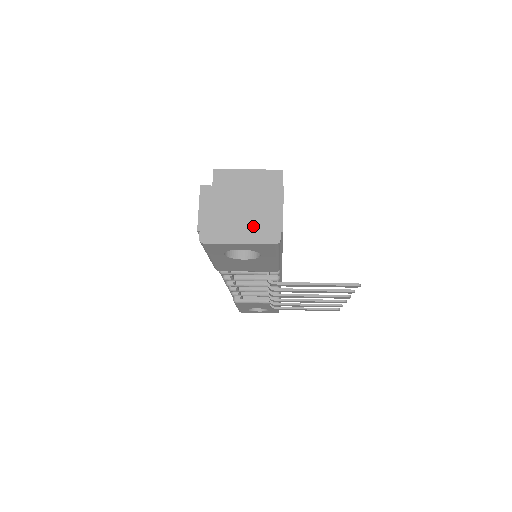
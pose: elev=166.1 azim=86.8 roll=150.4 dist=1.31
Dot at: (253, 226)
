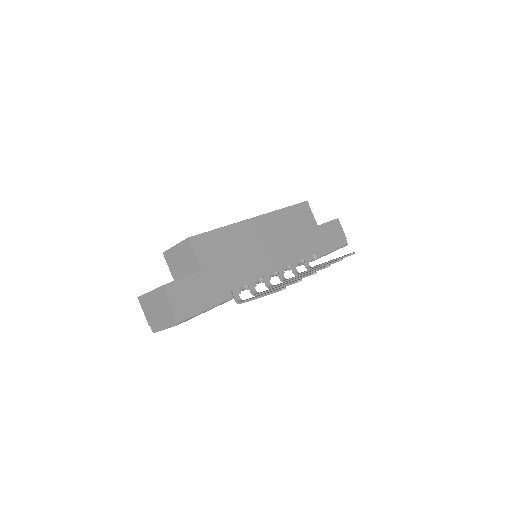
Dot at: (164, 317)
